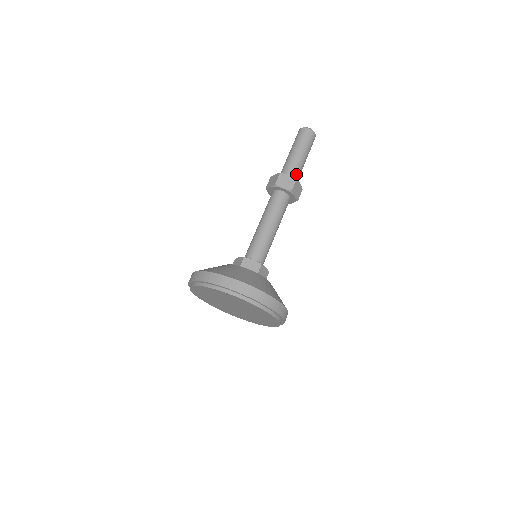
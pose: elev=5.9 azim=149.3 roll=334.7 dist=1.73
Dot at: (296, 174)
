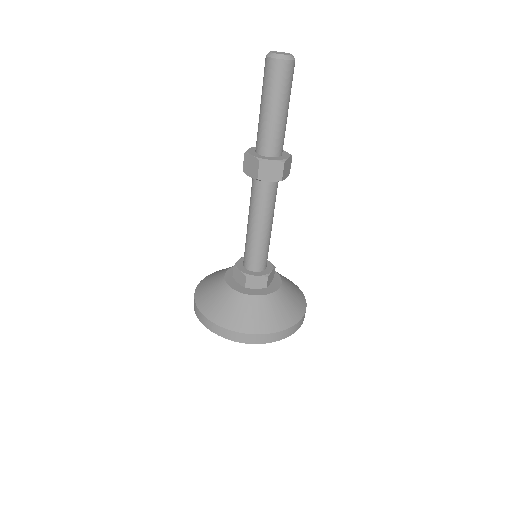
Dot at: (267, 144)
